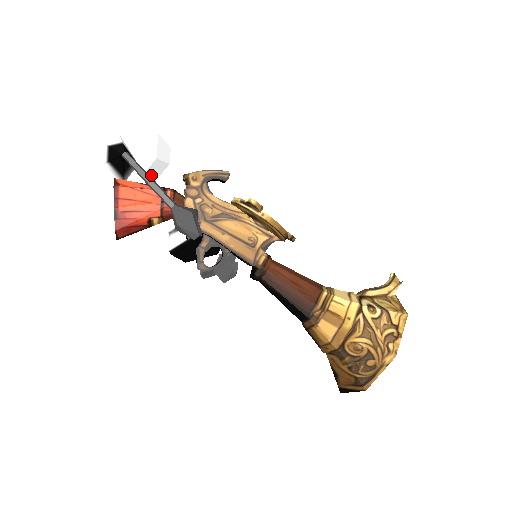
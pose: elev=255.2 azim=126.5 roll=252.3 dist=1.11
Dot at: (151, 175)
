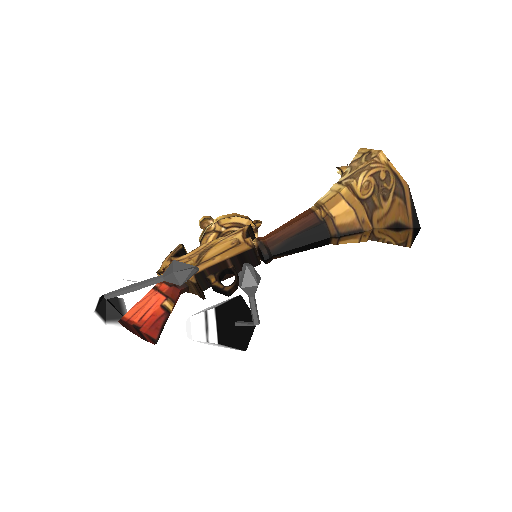
Dot at: occluded
